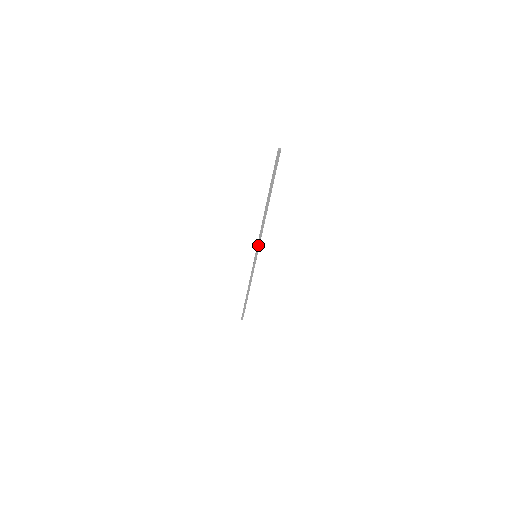
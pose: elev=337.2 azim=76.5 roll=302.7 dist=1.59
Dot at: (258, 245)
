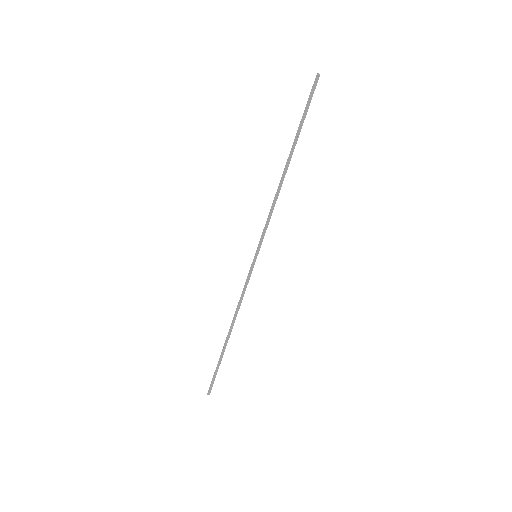
Dot at: (263, 234)
